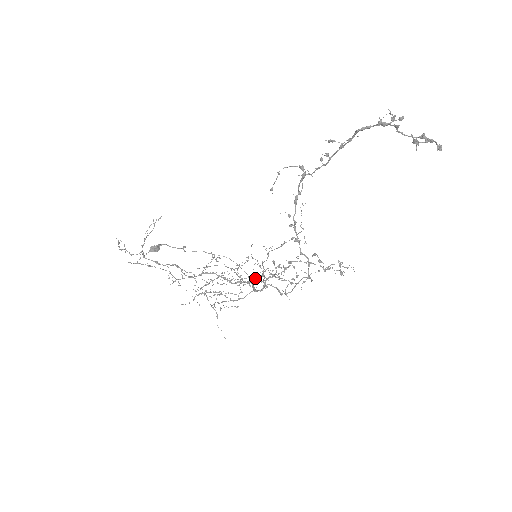
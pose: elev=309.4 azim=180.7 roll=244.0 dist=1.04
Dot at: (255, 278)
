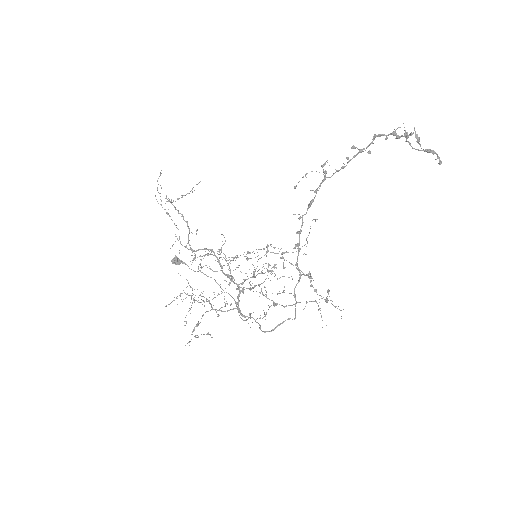
Dot at: (245, 280)
